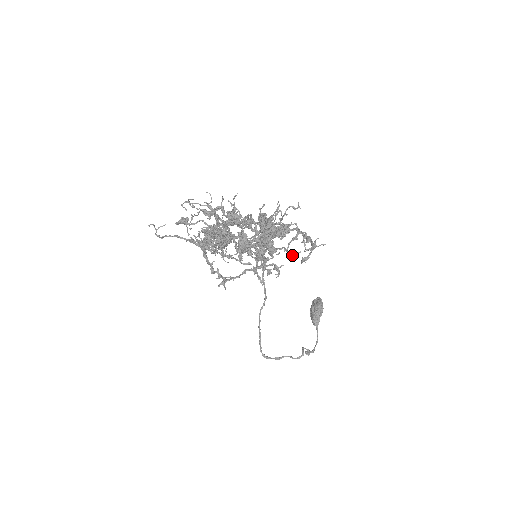
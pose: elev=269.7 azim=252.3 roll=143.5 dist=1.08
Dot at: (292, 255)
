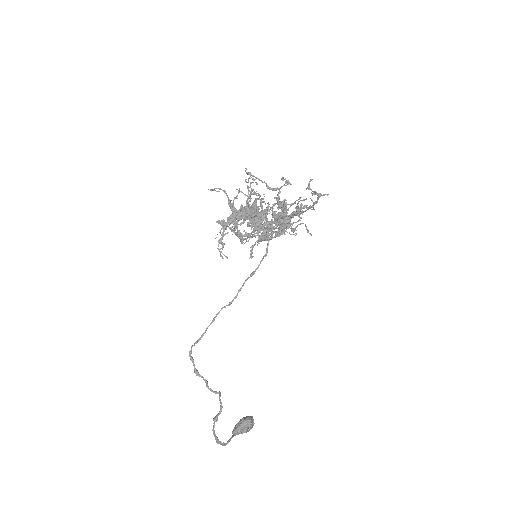
Dot at: (300, 197)
